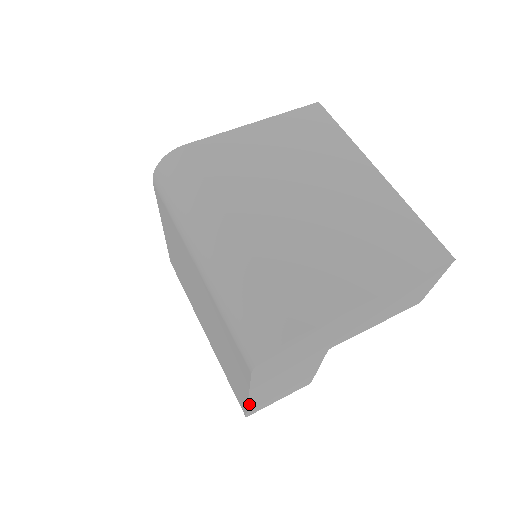
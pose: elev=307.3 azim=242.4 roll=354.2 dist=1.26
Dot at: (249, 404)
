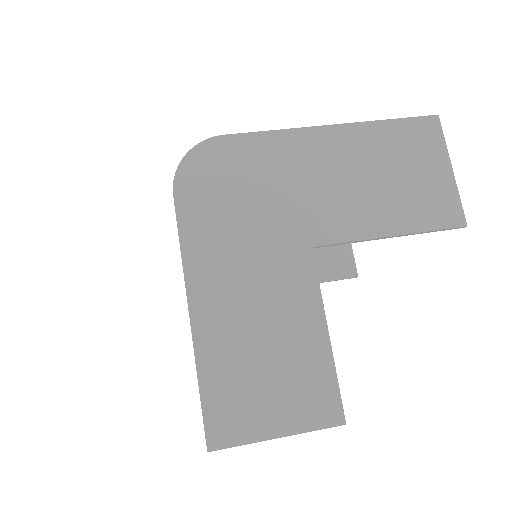
Dot at: (198, 357)
